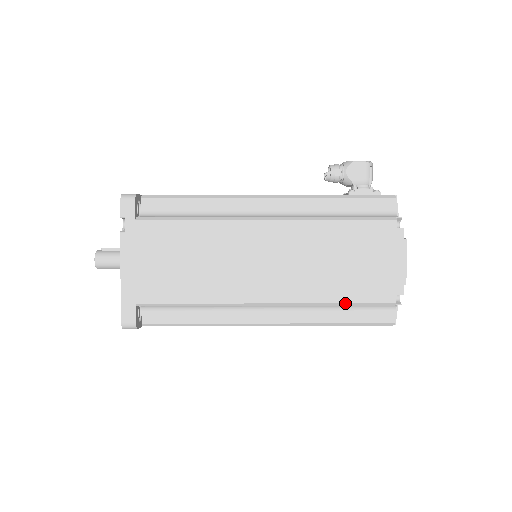
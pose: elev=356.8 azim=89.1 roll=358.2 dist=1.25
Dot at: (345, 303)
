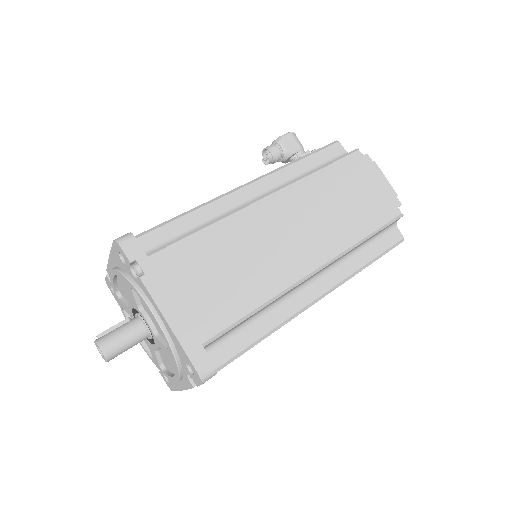
Dot at: (370, 234)
